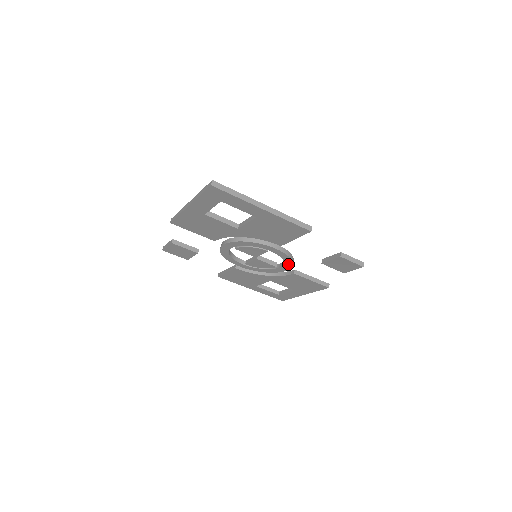
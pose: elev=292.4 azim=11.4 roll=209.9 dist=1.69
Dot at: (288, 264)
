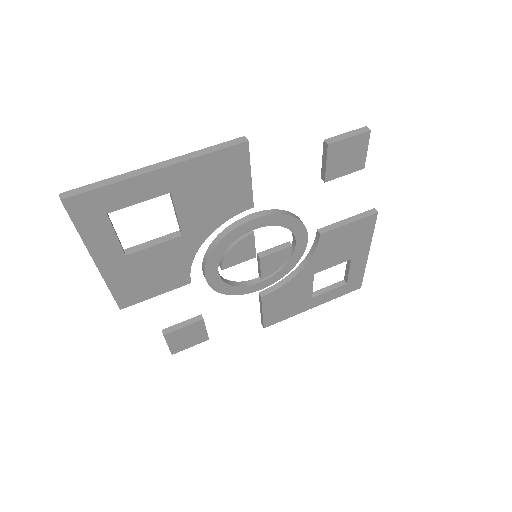
Dot at: (296, 227)
